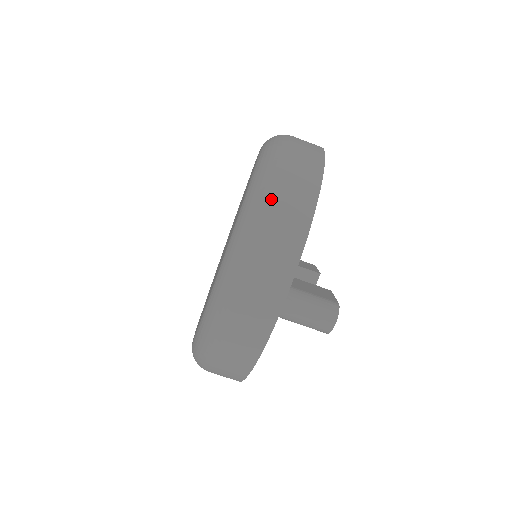
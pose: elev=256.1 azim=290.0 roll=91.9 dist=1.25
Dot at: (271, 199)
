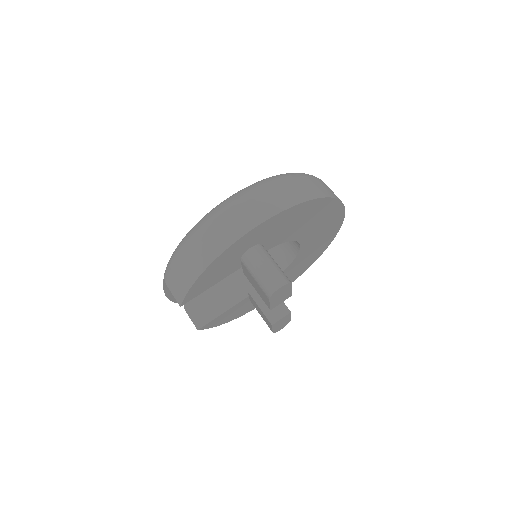
Dot at: (294, 177)
